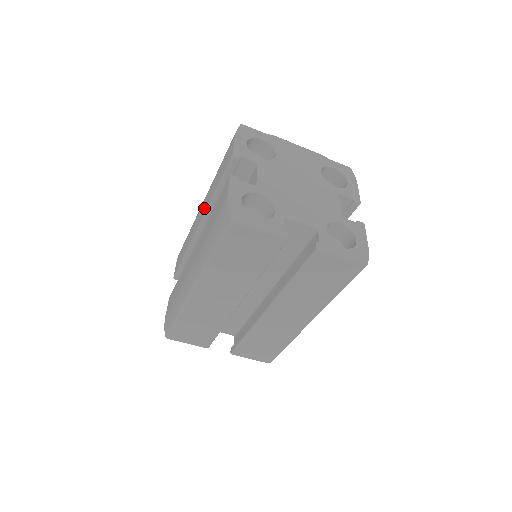
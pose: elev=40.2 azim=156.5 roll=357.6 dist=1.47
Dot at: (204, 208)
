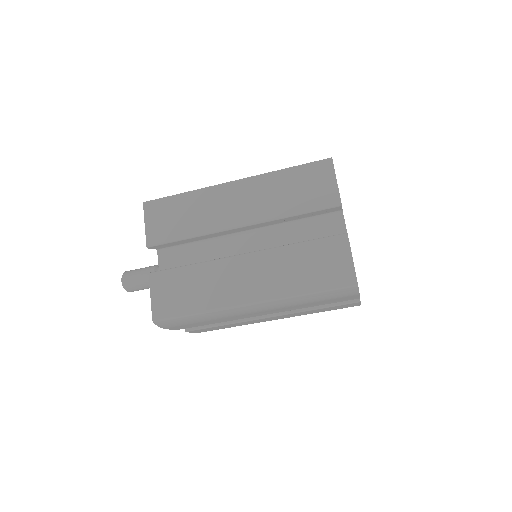
Dot at: occluded
